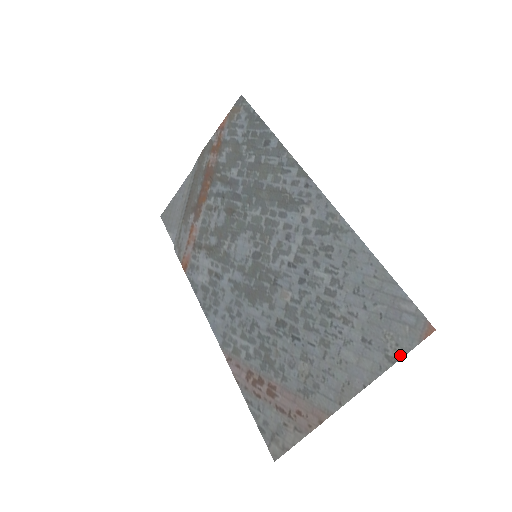
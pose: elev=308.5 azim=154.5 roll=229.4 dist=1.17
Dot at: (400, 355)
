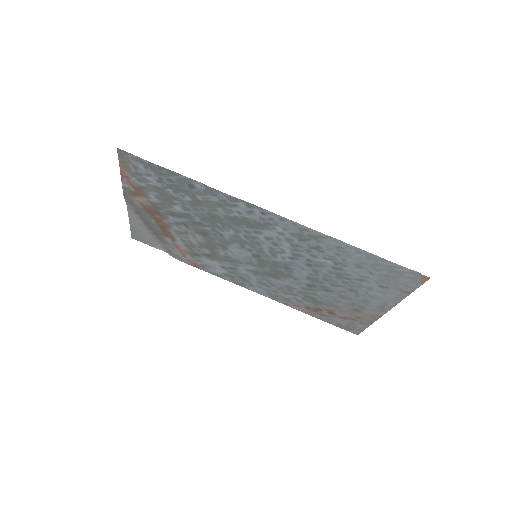
Dot at: (412, 290)
